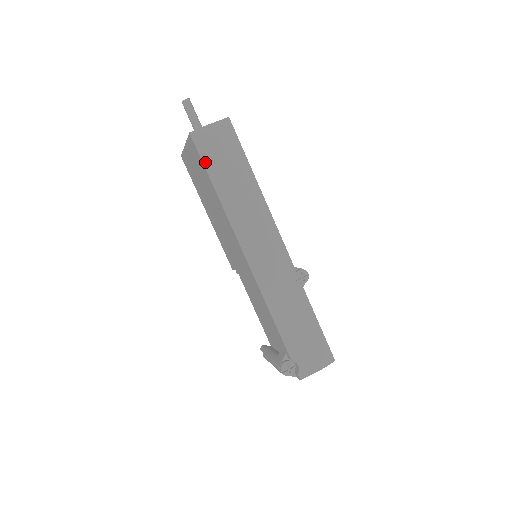
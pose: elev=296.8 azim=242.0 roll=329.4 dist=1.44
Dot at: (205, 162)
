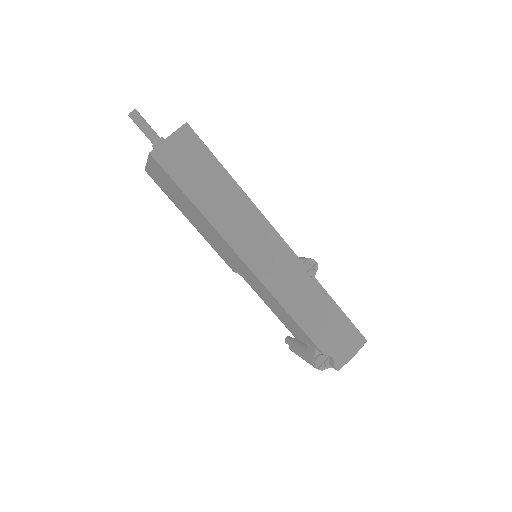
Dot at: (176, 180)
